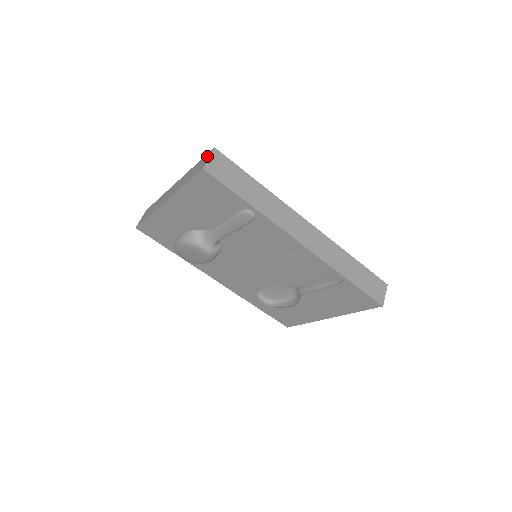
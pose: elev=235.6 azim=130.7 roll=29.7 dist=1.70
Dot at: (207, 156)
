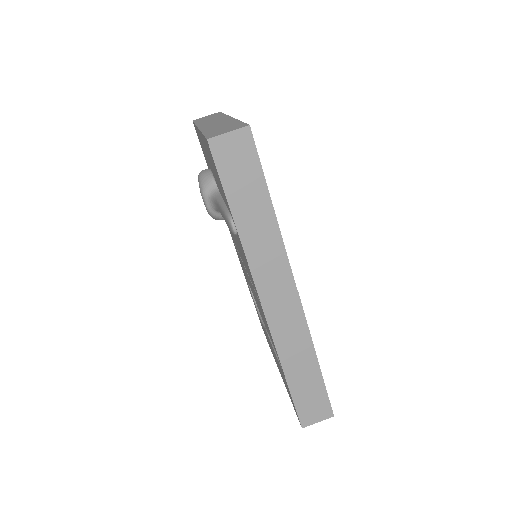
Dot at: (236, 127)
